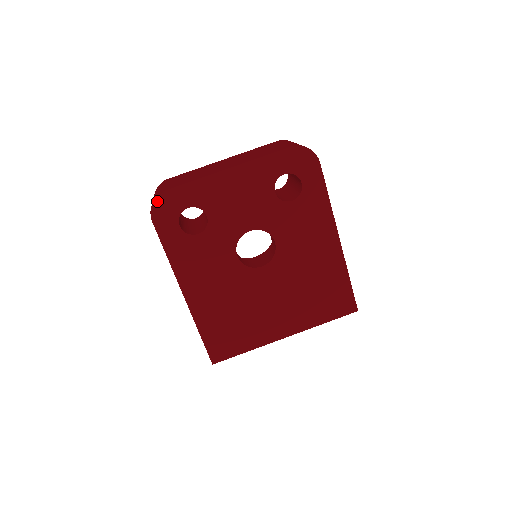
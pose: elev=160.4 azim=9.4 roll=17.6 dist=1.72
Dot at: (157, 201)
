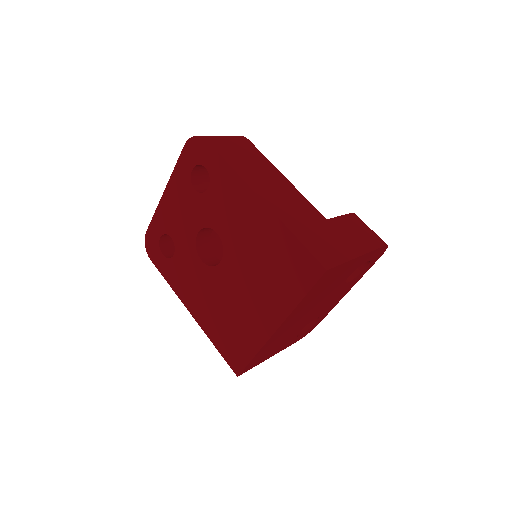
Dot at: (146, 243)
